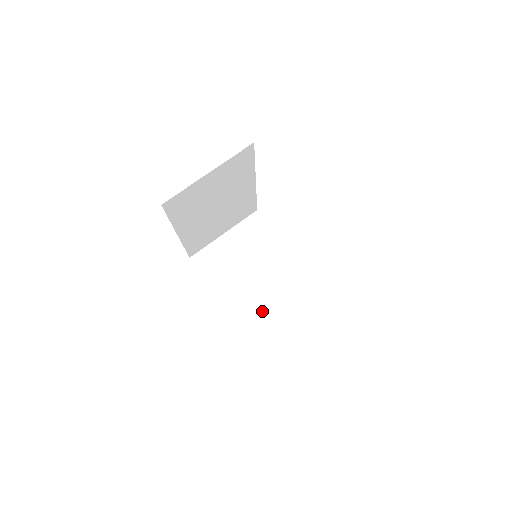
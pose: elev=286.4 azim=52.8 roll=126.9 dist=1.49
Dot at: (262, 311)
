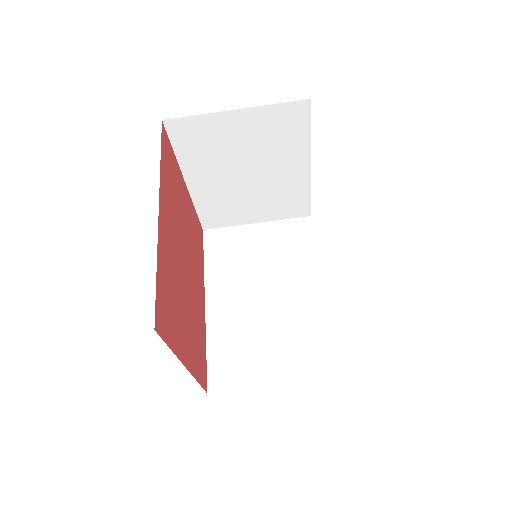
Dot at: (229, 206)
